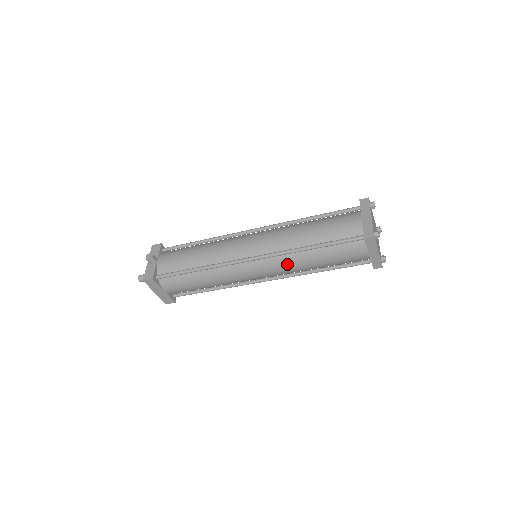
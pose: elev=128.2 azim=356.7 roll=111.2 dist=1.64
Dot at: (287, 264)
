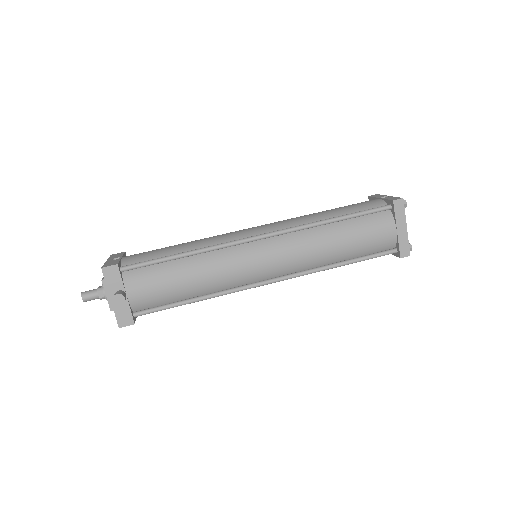
Dot at: occluded
